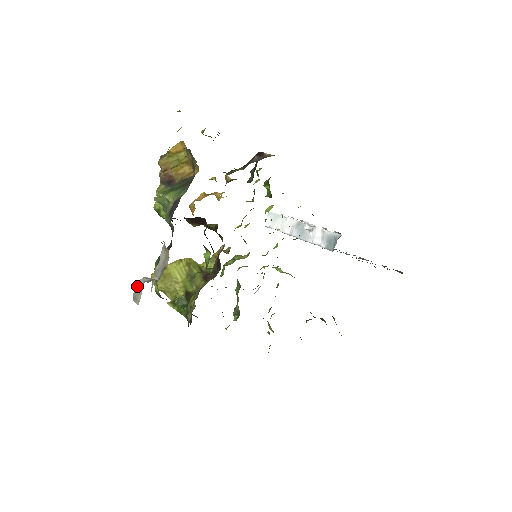
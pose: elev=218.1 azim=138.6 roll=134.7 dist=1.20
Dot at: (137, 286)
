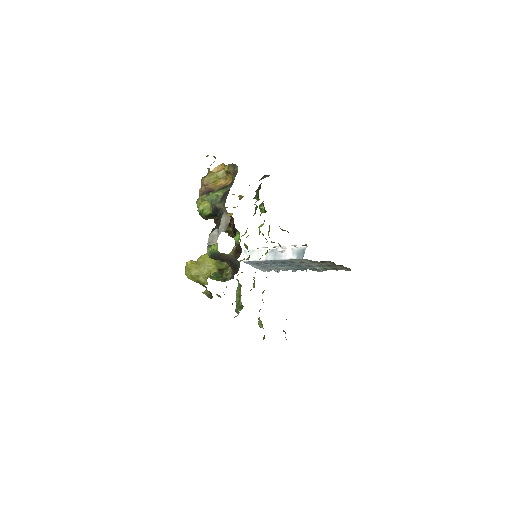
Dot at: (211, 235)
